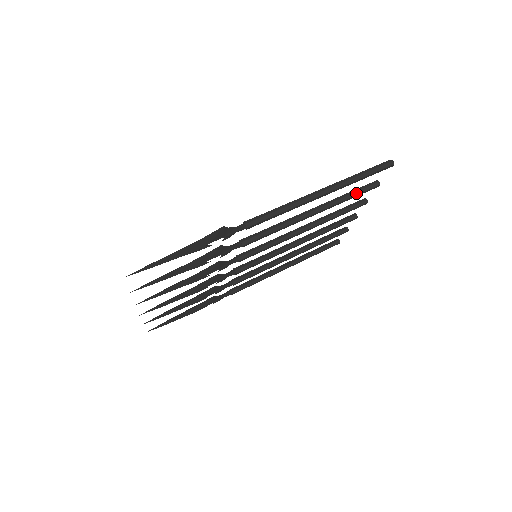
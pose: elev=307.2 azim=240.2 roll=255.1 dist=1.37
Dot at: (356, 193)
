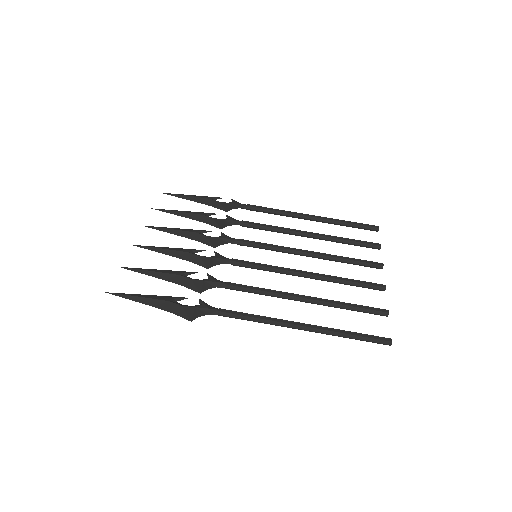
Dot at: (357, 311)
